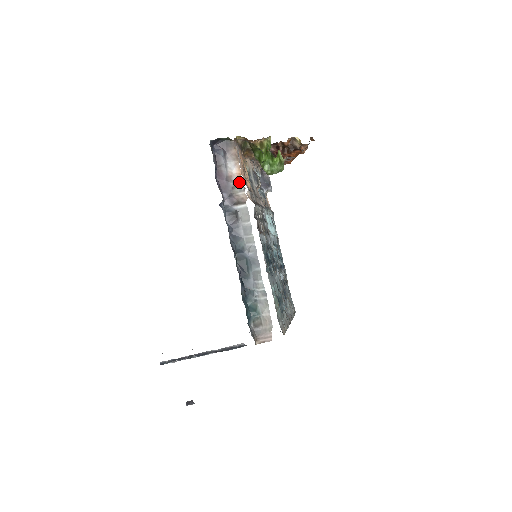
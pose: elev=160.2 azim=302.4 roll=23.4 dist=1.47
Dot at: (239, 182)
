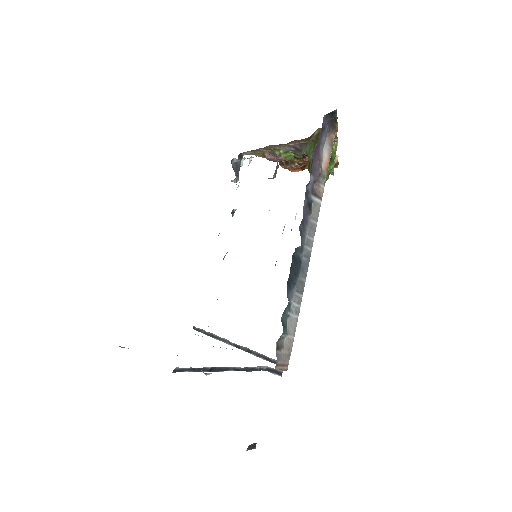
Dot at: (326, 173)
